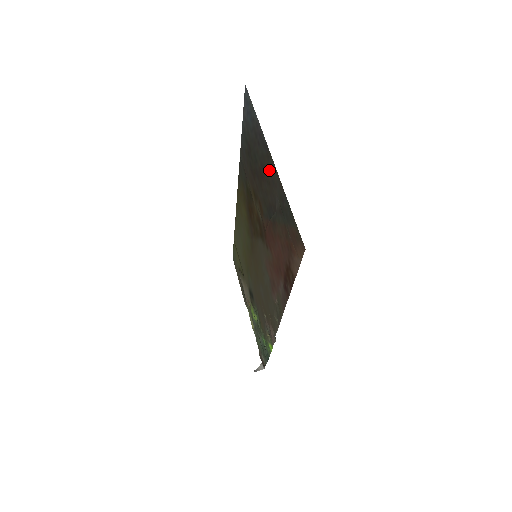
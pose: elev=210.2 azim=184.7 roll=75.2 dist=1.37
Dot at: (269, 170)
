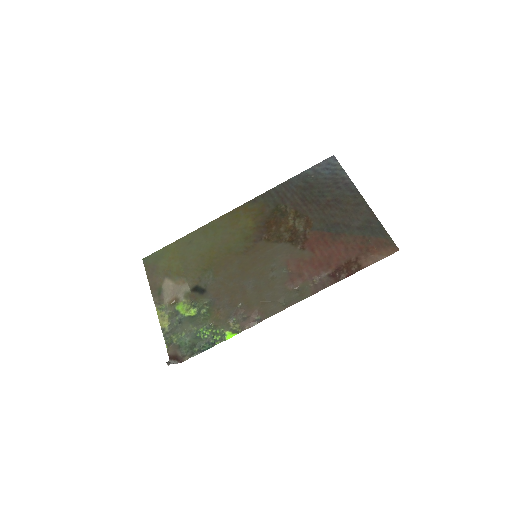
Dot at: (352, 204)
